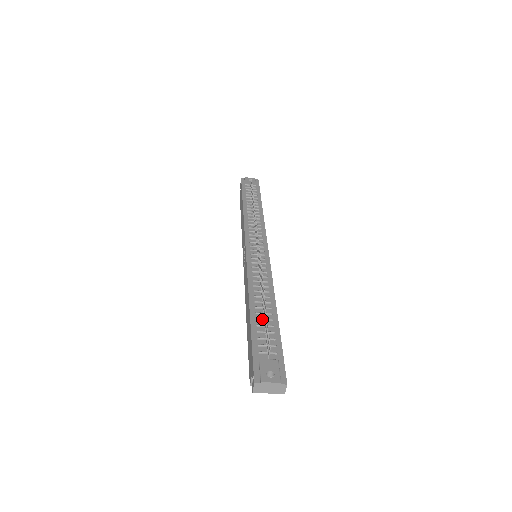
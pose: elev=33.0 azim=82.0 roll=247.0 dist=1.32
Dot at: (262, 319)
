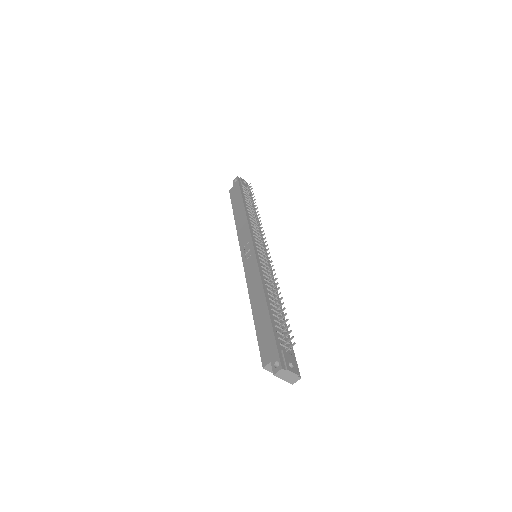
Dot at: (277, 316)
